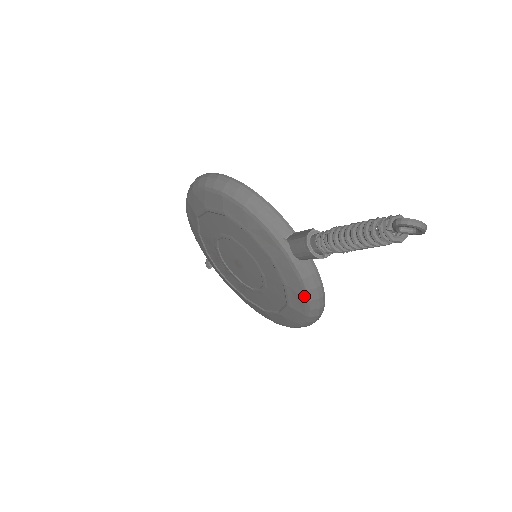
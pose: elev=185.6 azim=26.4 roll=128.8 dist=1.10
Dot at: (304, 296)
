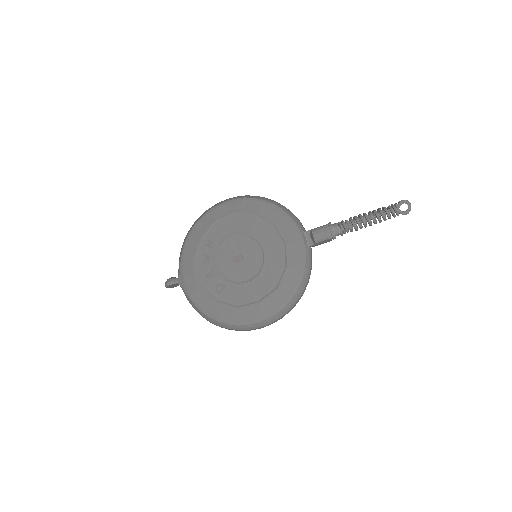
Dot at: (300, 275)
